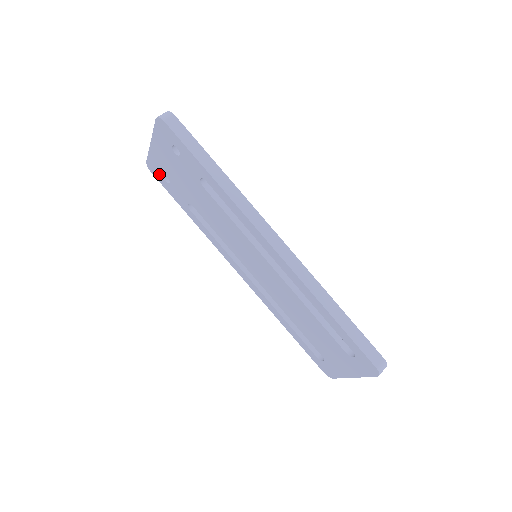
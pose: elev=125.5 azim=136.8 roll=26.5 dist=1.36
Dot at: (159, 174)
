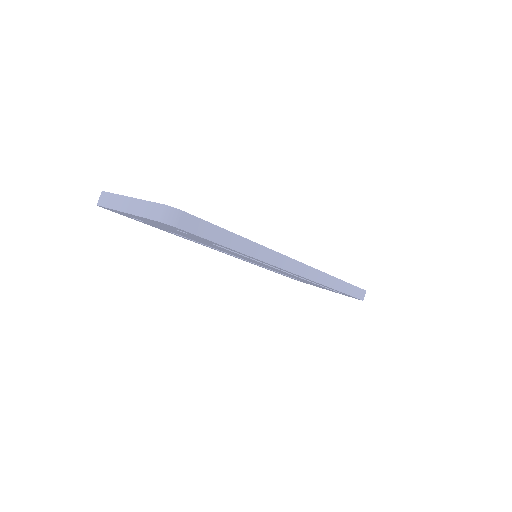
Dot at: (122, 214)
